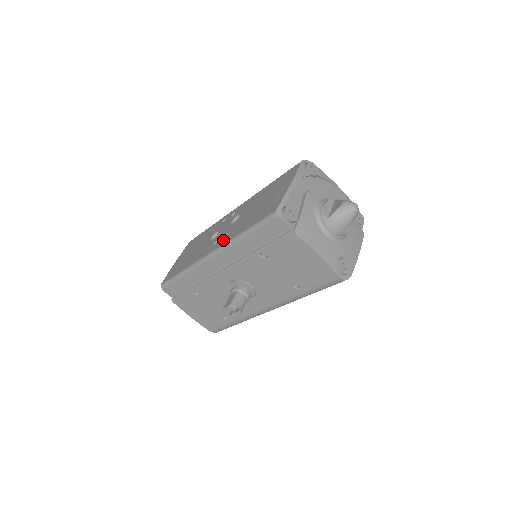
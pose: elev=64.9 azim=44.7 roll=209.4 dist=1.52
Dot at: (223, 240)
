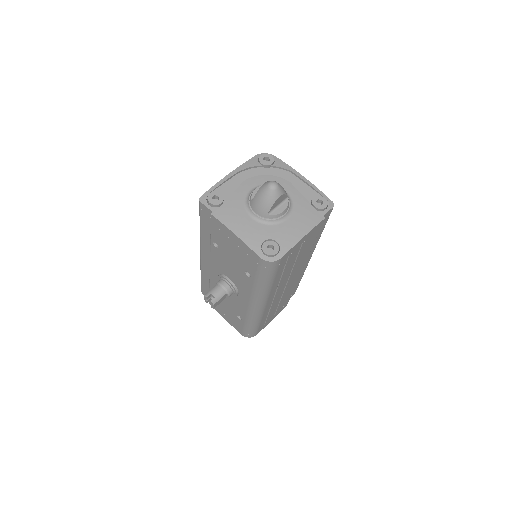
Dot at: occluded
